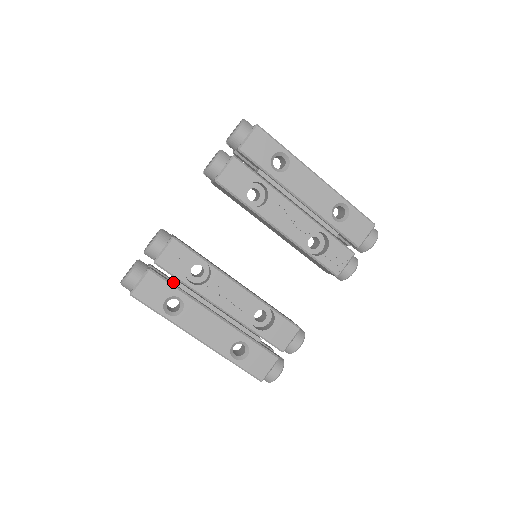
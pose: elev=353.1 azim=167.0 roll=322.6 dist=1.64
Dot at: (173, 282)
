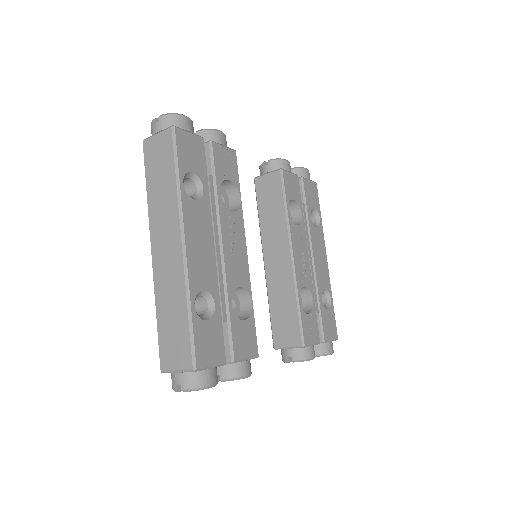
Dot at: occluded
